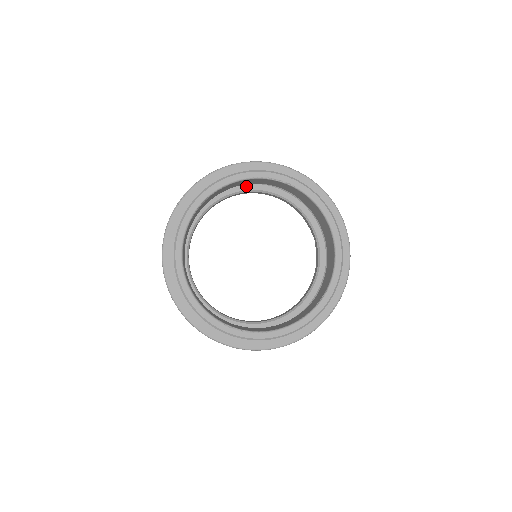
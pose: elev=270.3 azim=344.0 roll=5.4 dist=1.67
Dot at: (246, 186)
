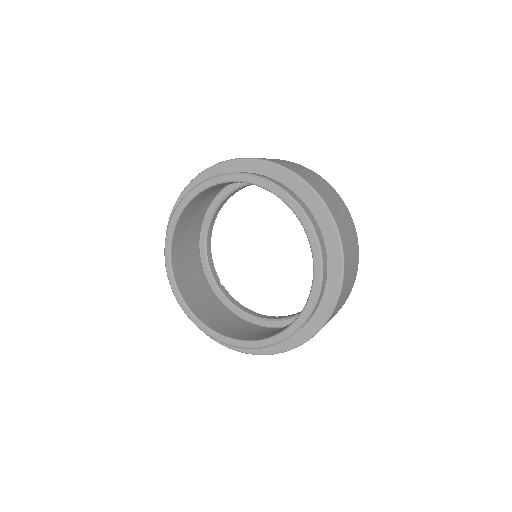
Dot at: (235, 183)
